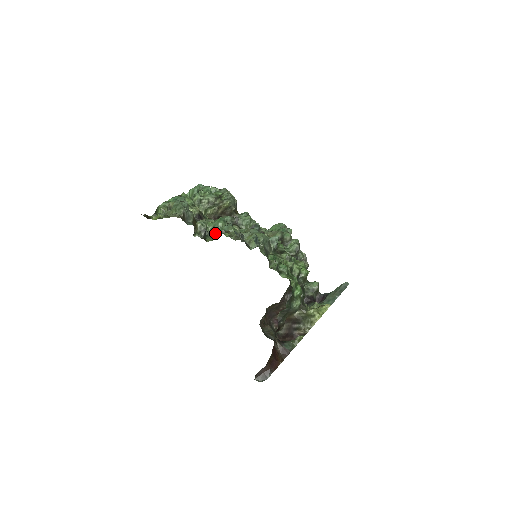
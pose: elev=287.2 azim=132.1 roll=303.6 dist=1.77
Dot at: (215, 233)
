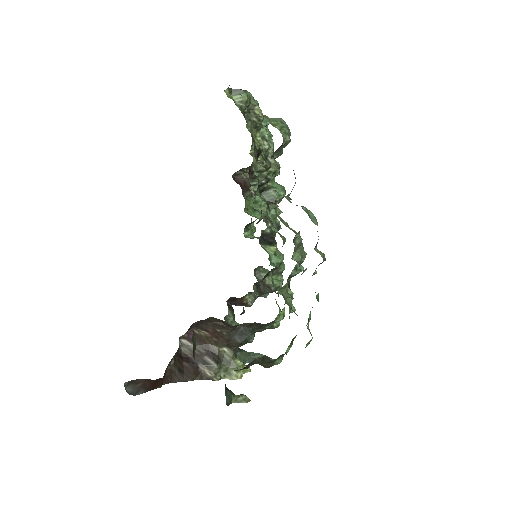
Dot at: (267, 194)
